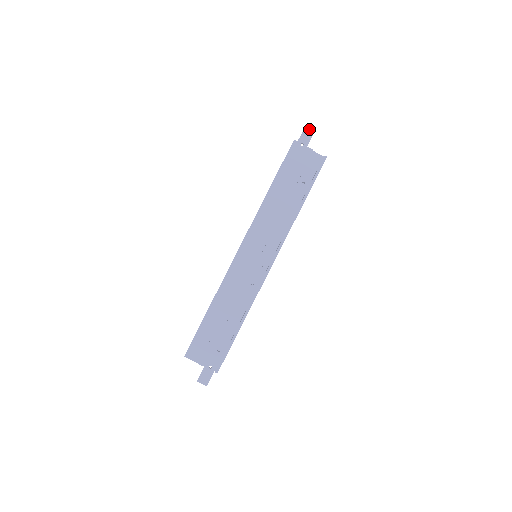
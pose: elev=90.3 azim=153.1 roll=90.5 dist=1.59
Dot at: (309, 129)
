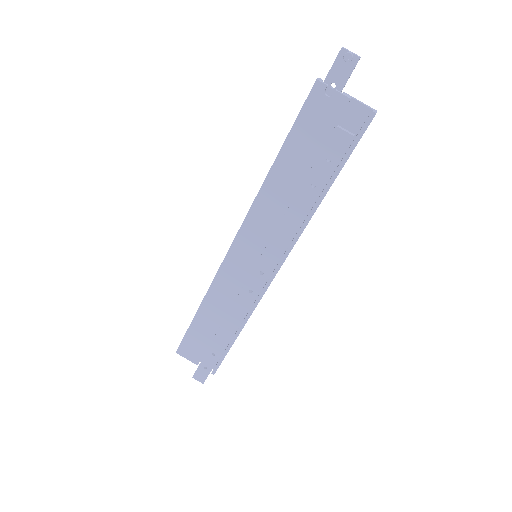
Dot at: (347, 56)
